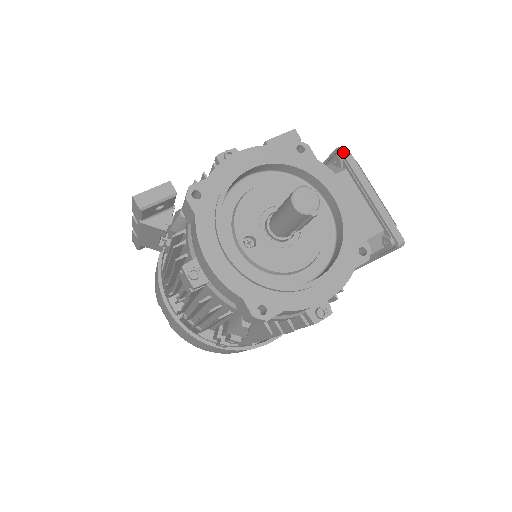
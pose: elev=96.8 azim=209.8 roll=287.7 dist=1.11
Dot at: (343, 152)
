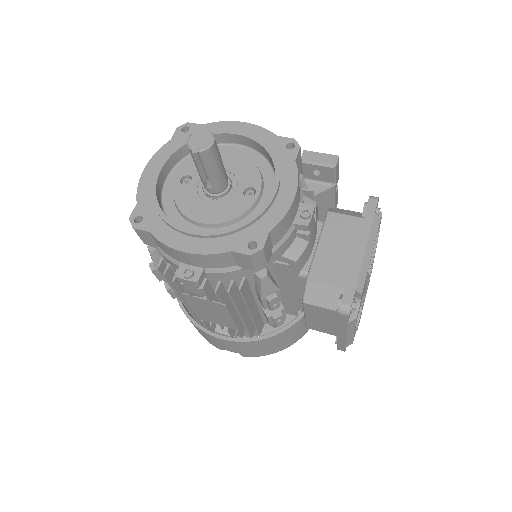
Dot at: (370, 200)
